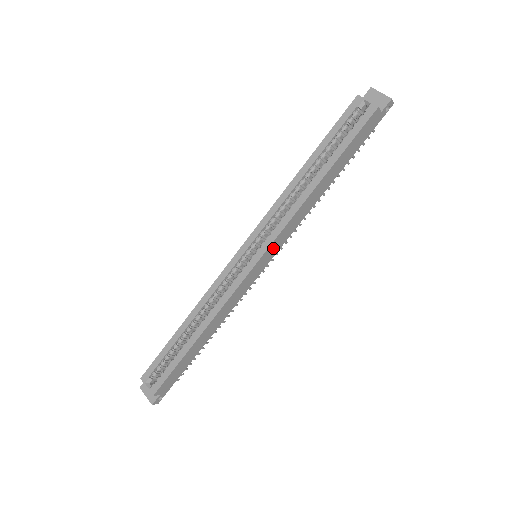
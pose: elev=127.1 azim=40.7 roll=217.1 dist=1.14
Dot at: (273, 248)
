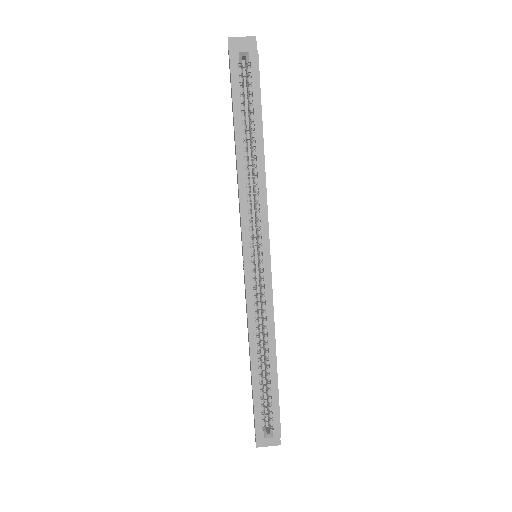
Dot at: occluded
